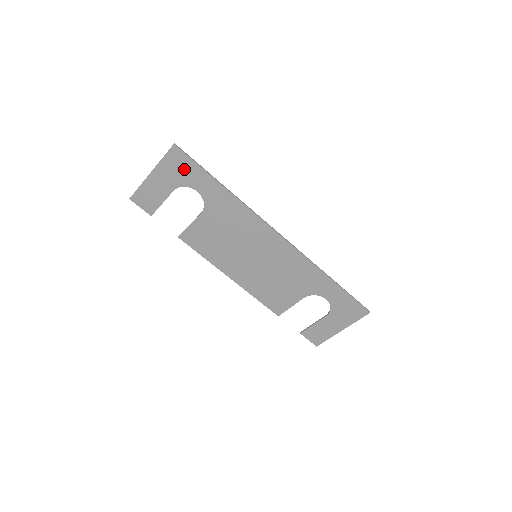
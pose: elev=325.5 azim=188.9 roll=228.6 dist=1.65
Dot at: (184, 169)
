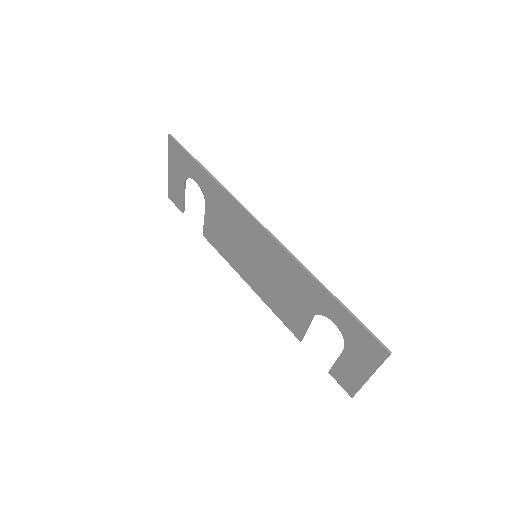
Dot at: (182, 159)
